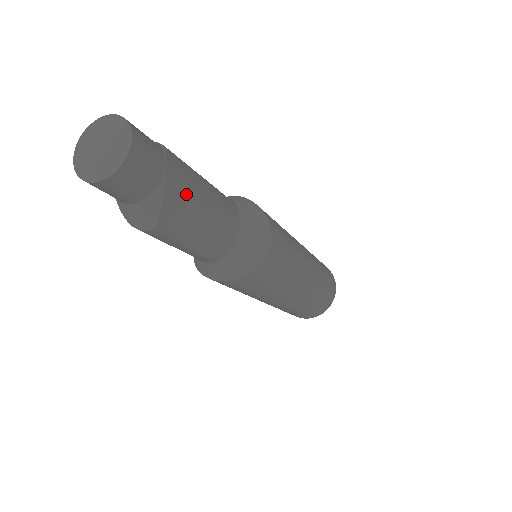
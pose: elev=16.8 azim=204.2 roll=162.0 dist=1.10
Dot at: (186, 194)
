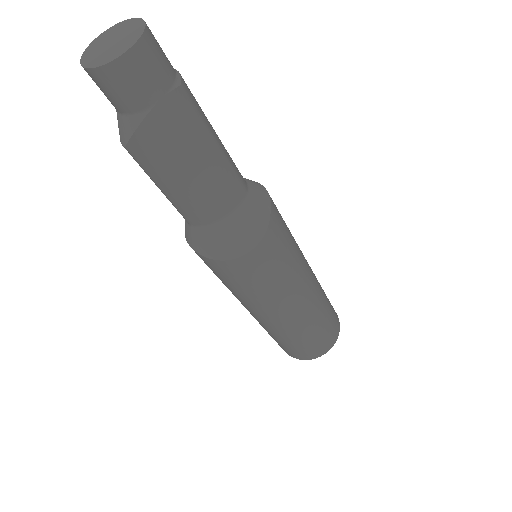
Dot at: (171, 140)
